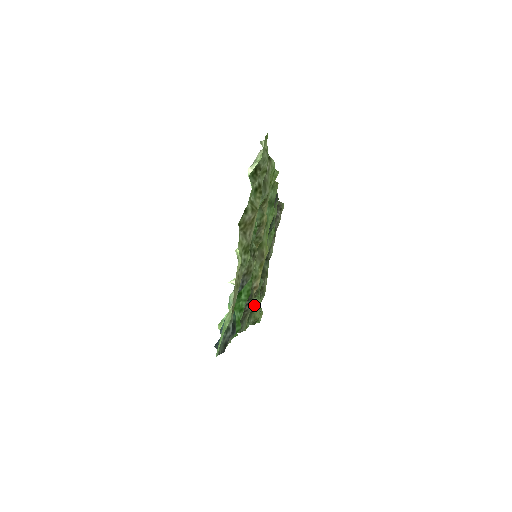
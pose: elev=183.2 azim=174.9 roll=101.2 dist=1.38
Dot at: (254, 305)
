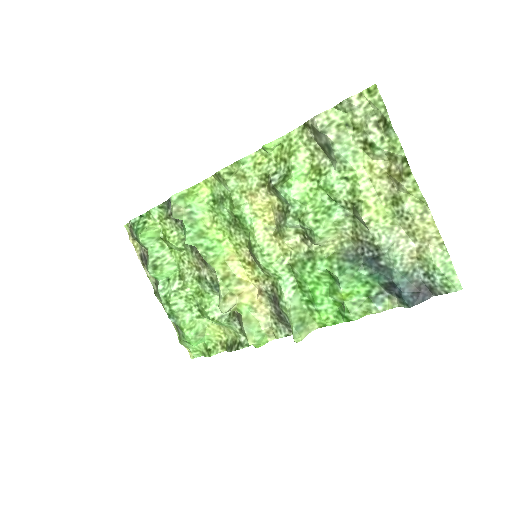
Dot at: (228, 326)
